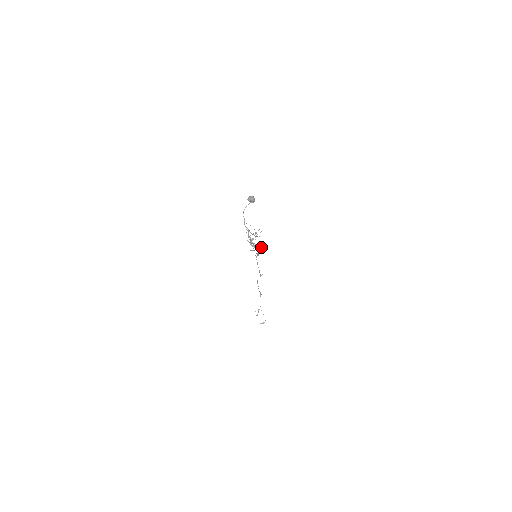
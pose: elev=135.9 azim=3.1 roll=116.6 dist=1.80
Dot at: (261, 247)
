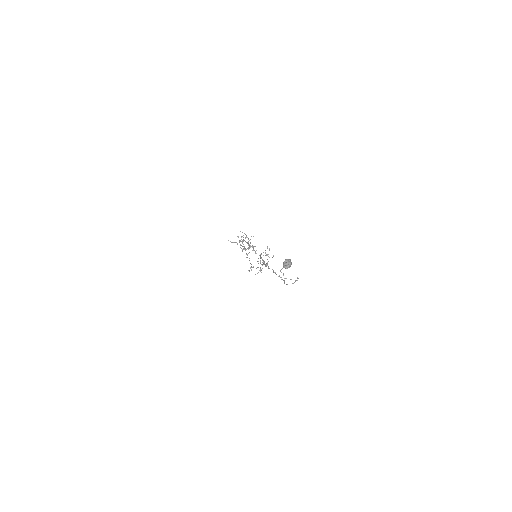
Dot at: (248, 238)
